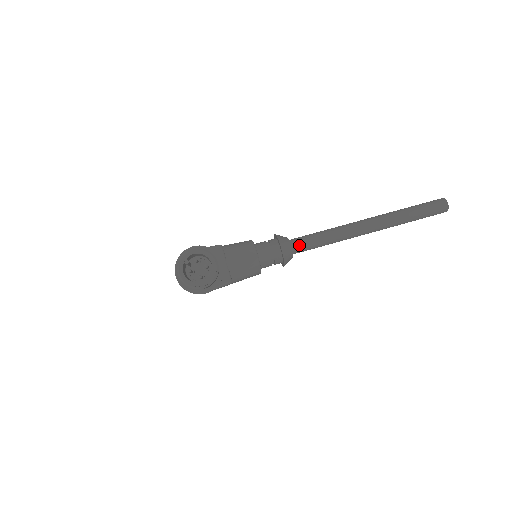
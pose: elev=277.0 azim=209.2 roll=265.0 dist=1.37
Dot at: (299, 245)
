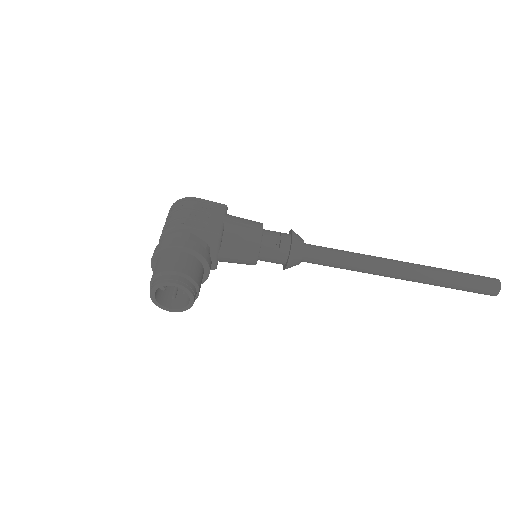
Dot at: (311, 260)
